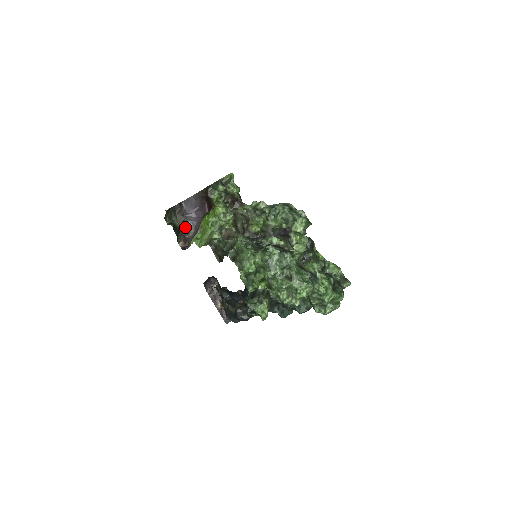
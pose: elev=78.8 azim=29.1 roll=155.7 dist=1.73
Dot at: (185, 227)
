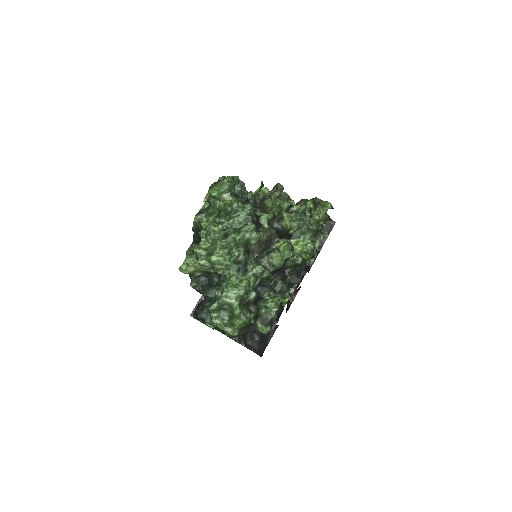
Dot at: occluded
